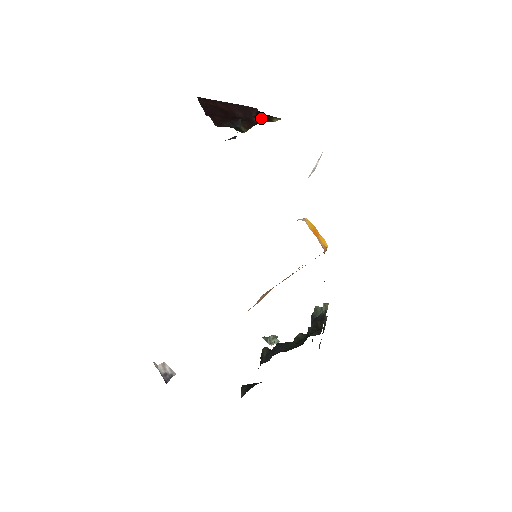
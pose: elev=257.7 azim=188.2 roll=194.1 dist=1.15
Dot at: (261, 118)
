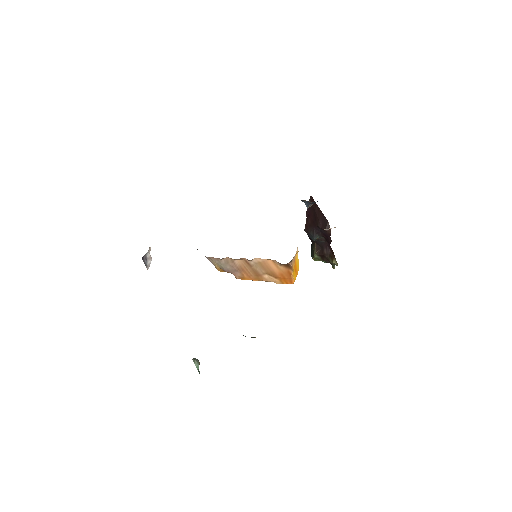
Dot at: (329, 253)
